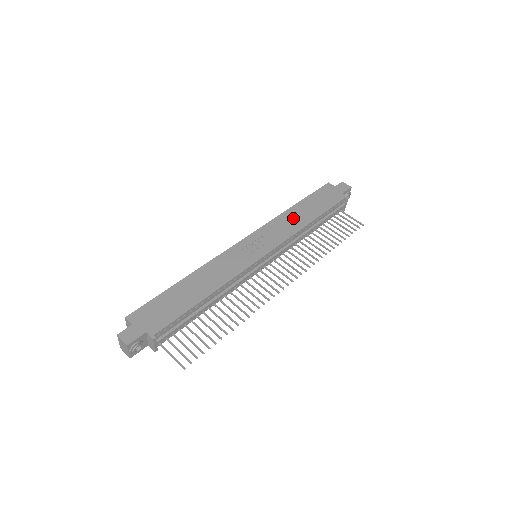
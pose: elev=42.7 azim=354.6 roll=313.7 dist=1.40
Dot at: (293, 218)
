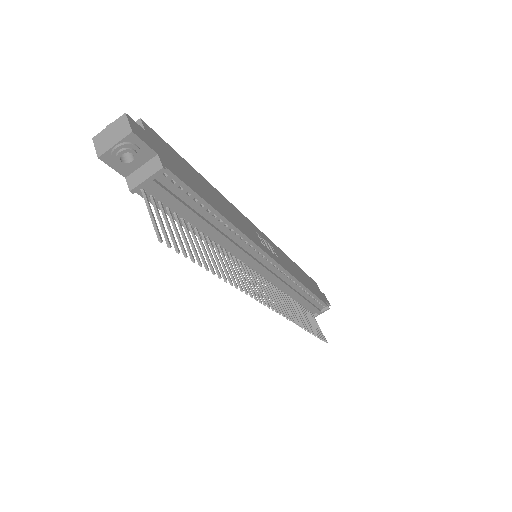
Dot at: (295, 268)
